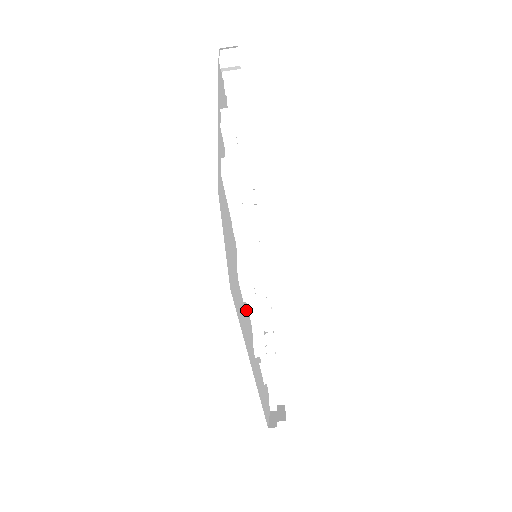
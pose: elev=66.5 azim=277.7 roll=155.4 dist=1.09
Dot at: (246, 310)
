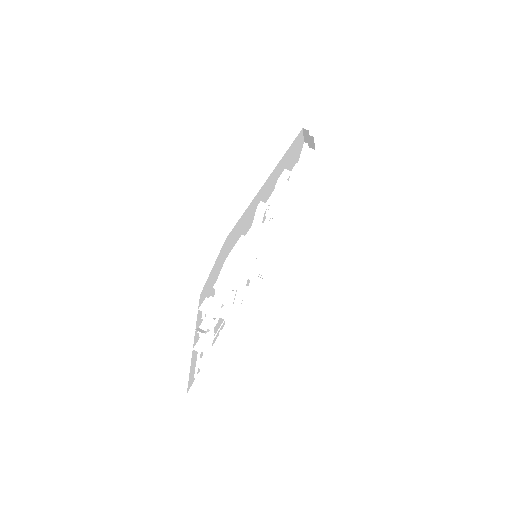
Dot at: (272, 190)
